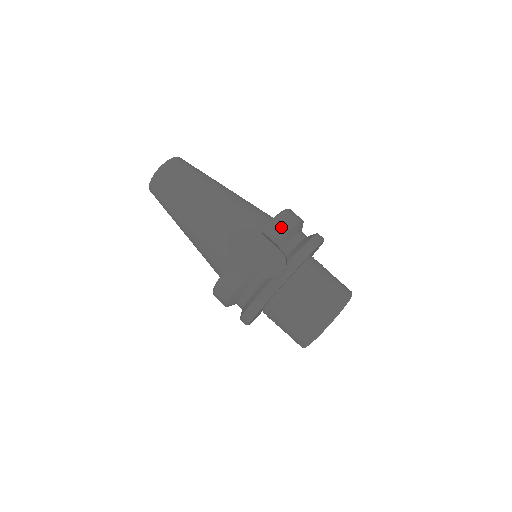
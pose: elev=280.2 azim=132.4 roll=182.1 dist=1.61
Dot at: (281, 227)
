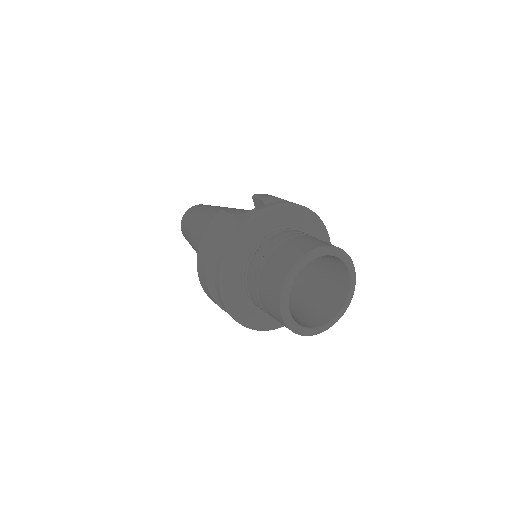
Dot at: (272, 196)
